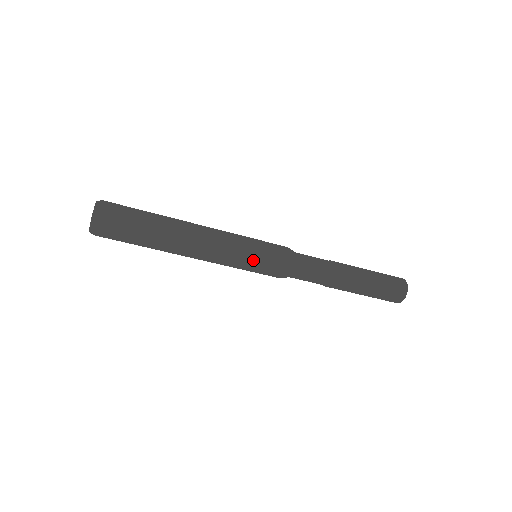
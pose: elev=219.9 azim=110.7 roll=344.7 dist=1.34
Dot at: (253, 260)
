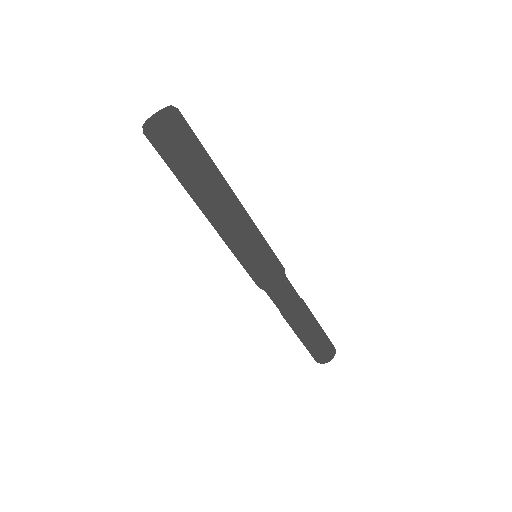
Dot at: (252, 263)
